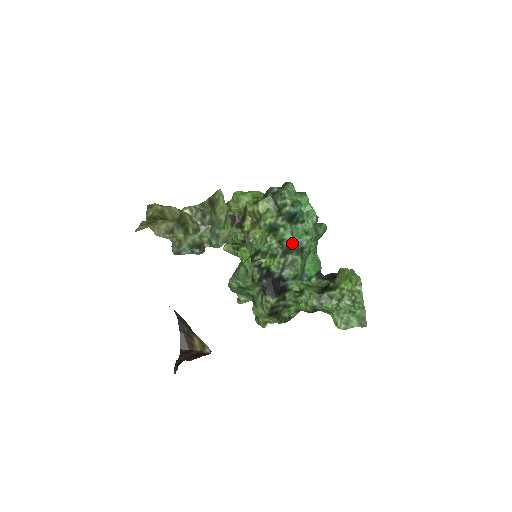
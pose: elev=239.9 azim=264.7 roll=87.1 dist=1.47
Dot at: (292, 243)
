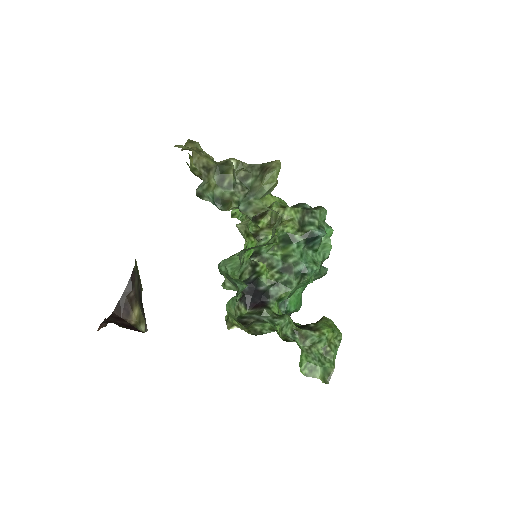
Dot at: (297, 264)
